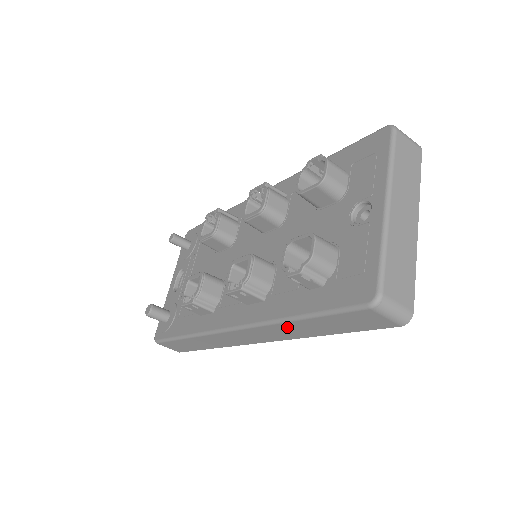
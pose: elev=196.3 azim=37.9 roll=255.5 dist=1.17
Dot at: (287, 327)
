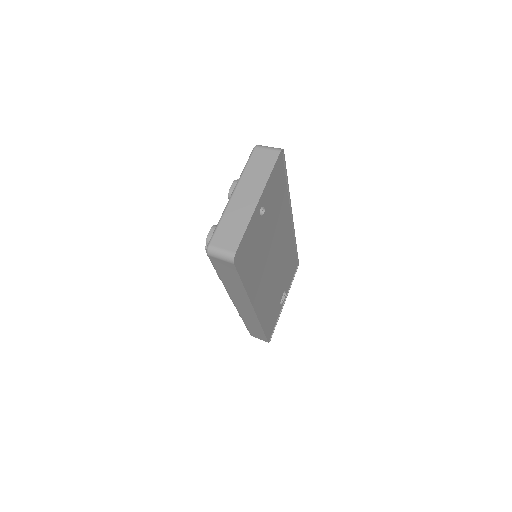
Dot at: (231, 289)
